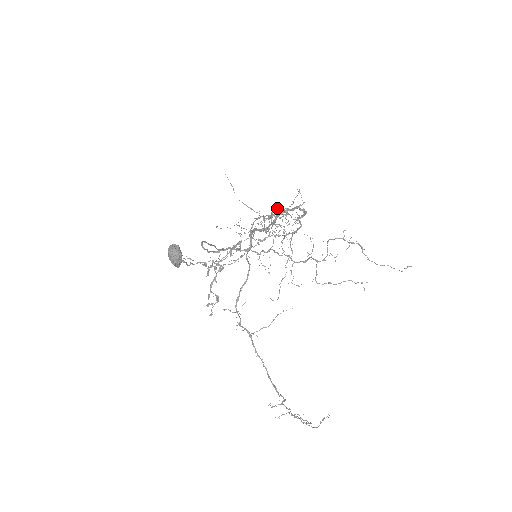
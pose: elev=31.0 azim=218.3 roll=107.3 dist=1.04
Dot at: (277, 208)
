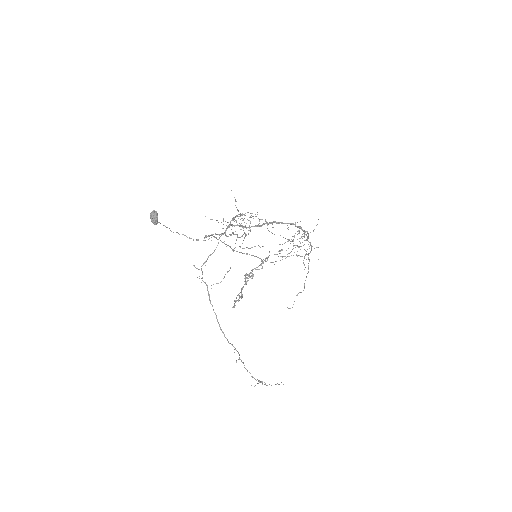
Dot at: (299, 233)
